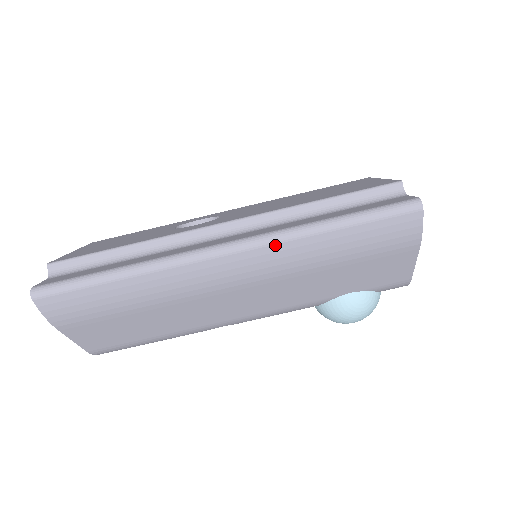
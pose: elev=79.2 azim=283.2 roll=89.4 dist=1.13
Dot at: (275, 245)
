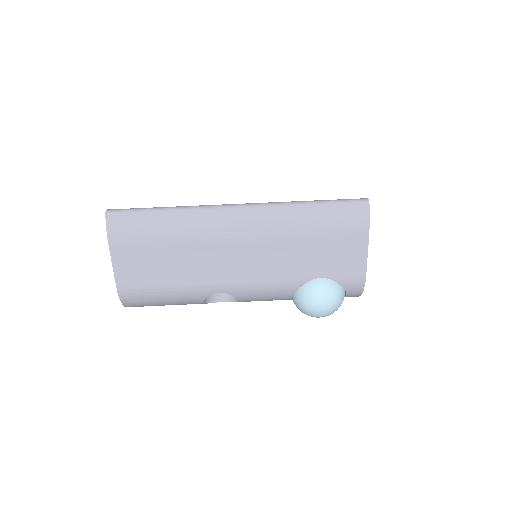
Dot at: (272, 208)
